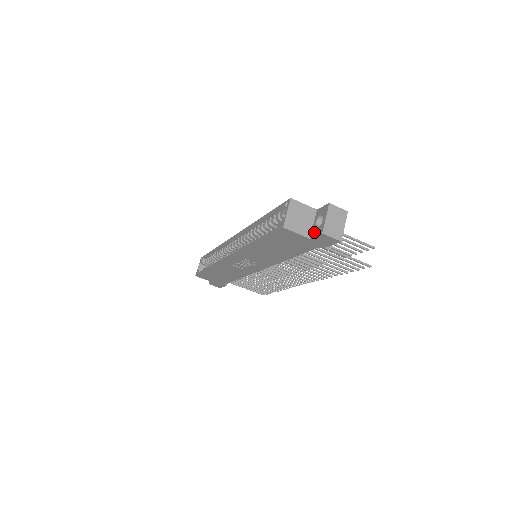
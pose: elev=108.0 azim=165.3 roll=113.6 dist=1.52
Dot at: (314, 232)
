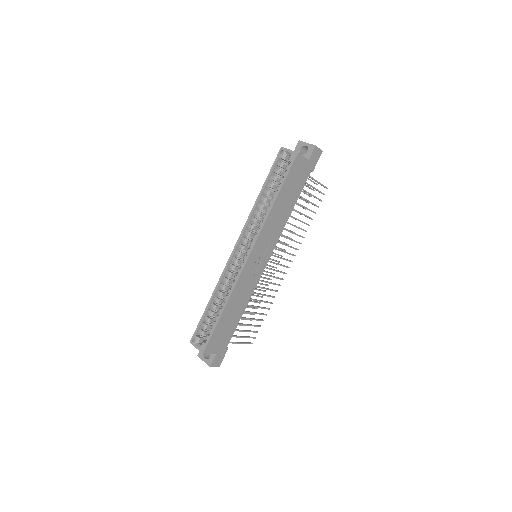
Dot at: (308, 155)
